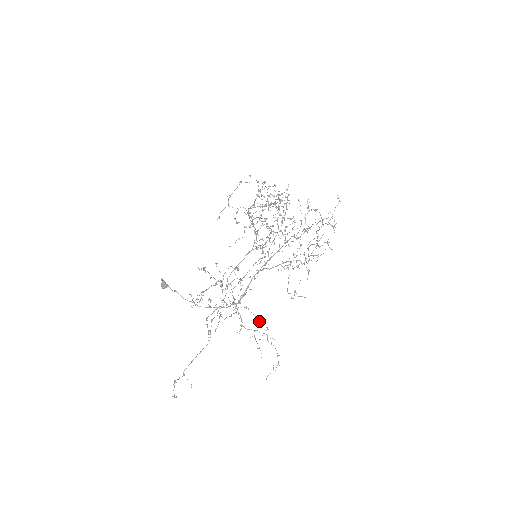
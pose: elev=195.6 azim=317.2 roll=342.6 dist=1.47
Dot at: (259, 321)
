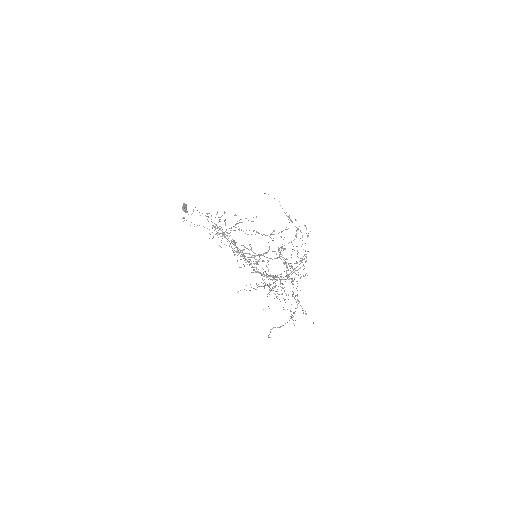
Dot at: occluded
